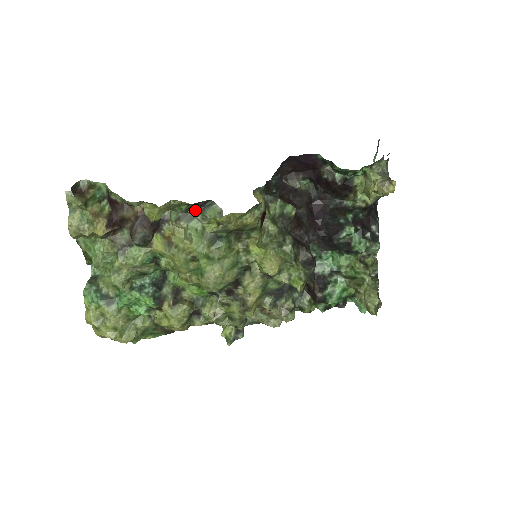
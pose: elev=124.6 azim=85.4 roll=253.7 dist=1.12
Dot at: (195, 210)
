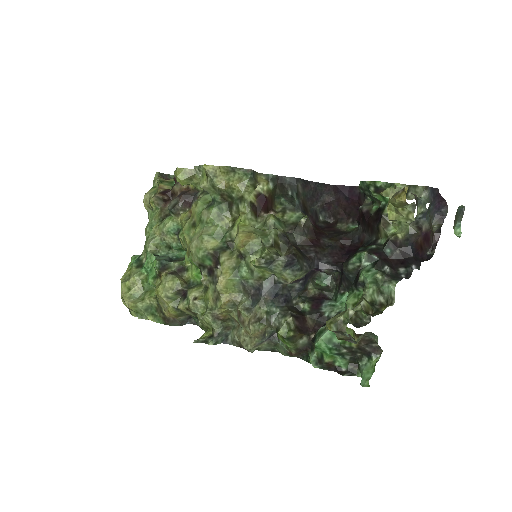
Dot at: occluded
